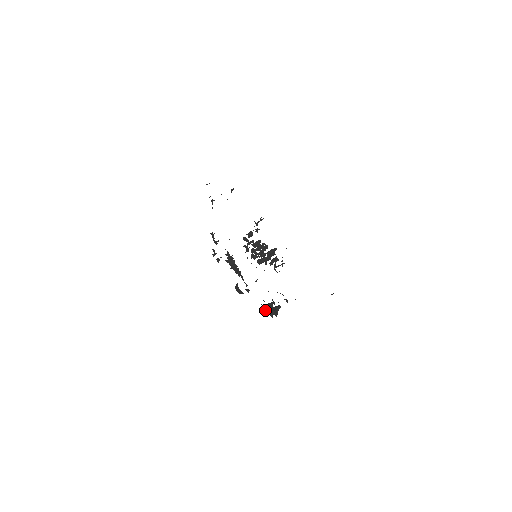
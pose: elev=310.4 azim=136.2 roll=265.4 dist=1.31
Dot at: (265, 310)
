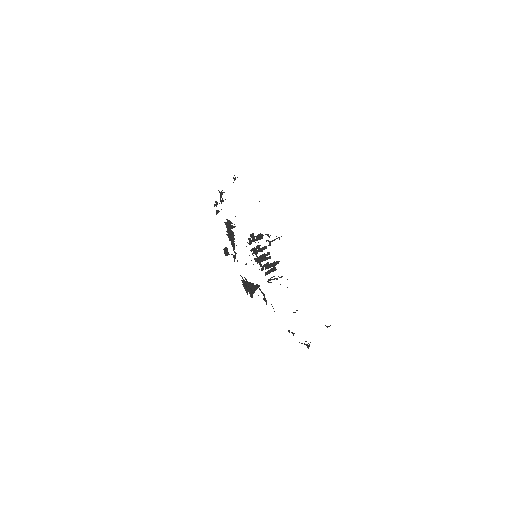
Dot at: (243, 283)
